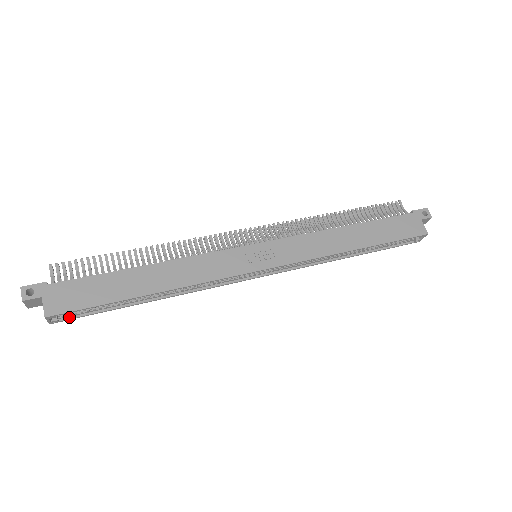
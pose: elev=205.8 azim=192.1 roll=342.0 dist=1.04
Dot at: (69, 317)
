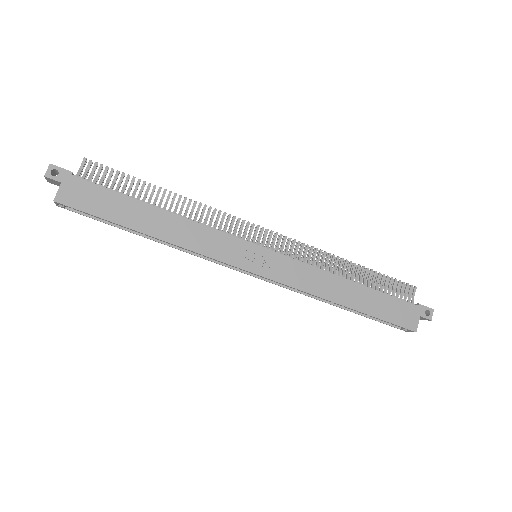
Dot at: (75, 210)
